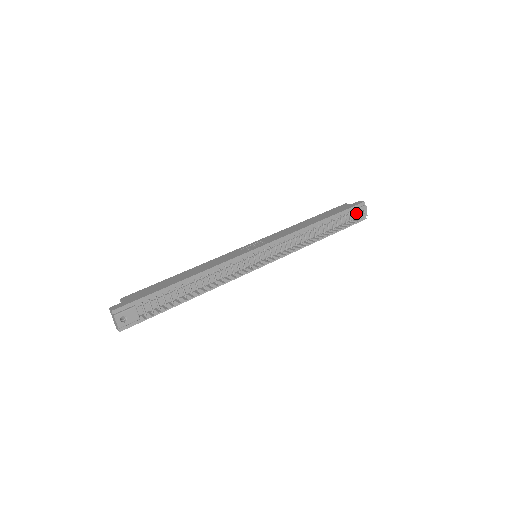
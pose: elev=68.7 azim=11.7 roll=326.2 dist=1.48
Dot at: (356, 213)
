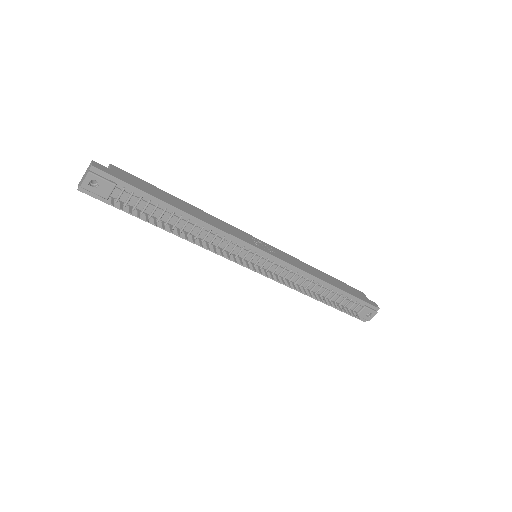
Dot at: (364, 310)
